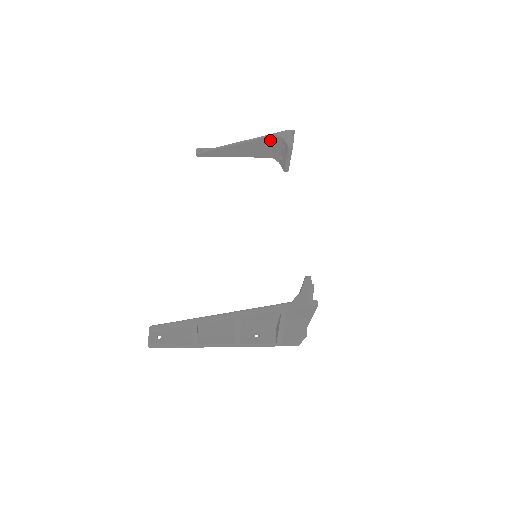
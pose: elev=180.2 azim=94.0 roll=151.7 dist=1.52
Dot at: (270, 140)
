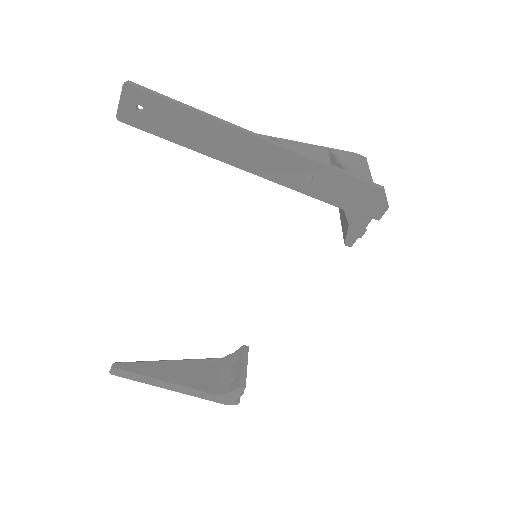
Dot at: (215, 365)
